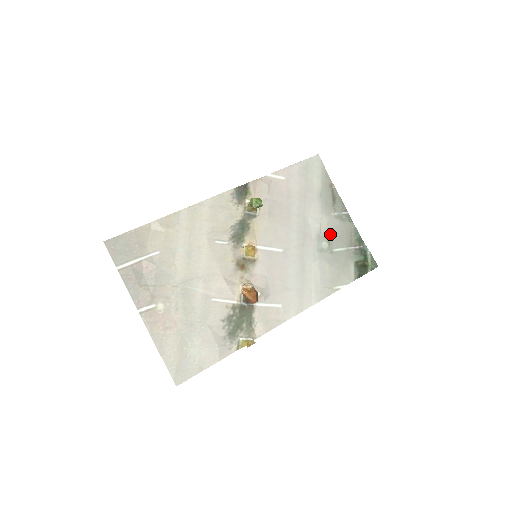
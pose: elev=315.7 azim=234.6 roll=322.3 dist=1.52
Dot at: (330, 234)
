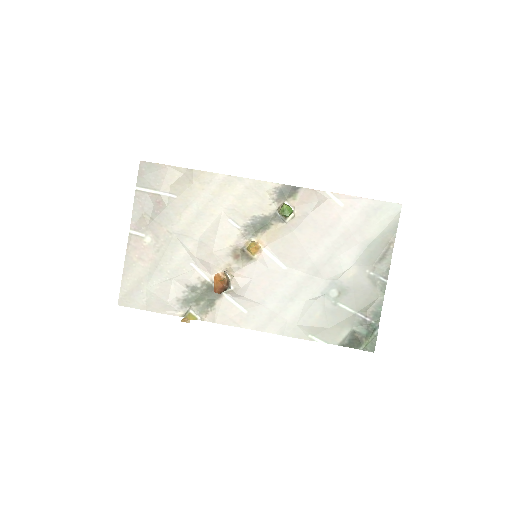
Dot at: (348, 287)
